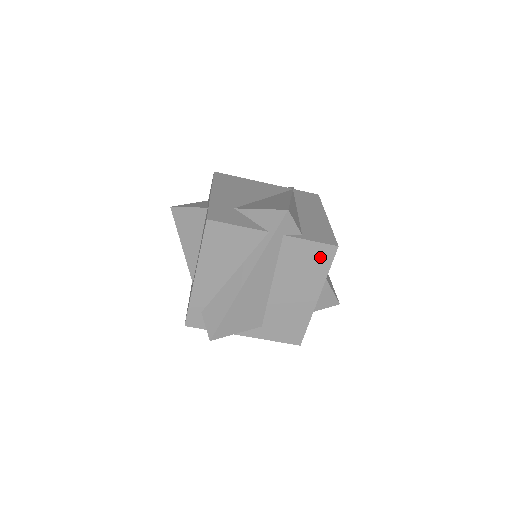
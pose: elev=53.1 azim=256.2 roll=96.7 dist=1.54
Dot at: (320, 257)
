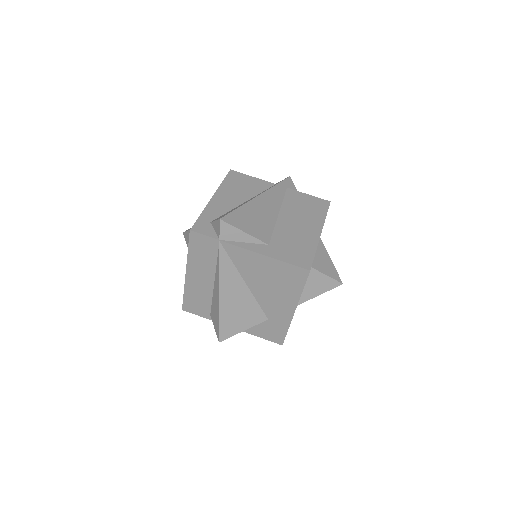
Dot at: (317, 205)
